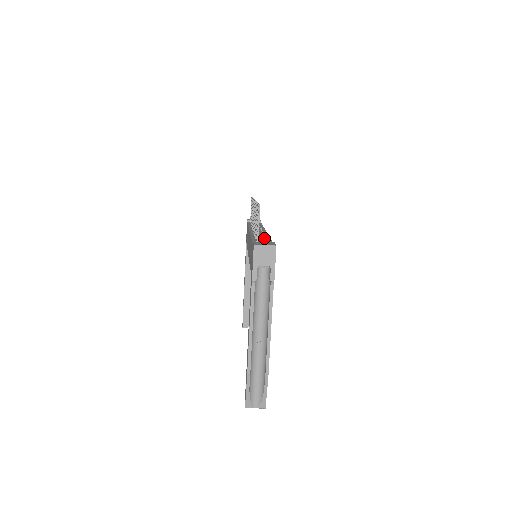
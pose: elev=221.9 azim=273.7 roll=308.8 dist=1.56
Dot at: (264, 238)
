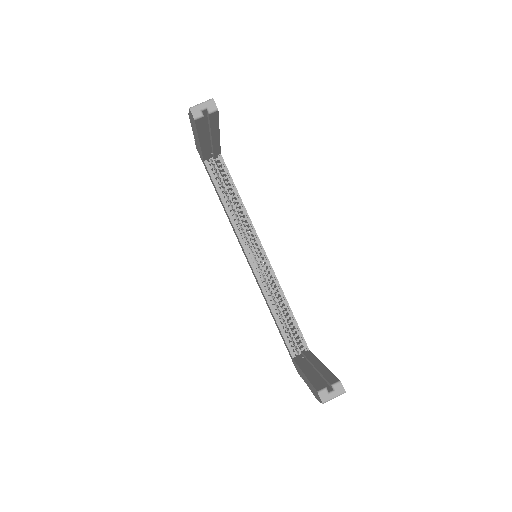
Dot at: occluded
